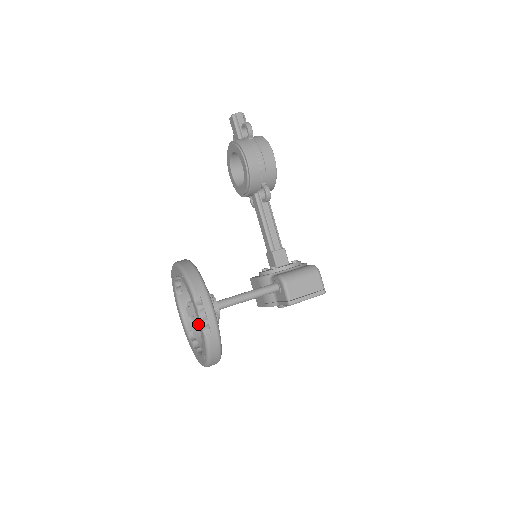
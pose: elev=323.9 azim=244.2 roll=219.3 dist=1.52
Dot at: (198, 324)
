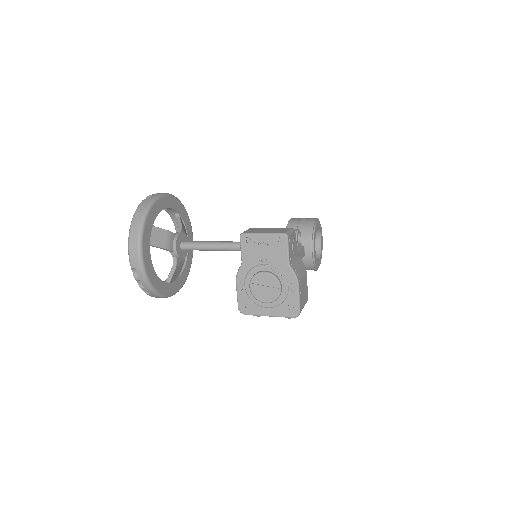
Dot at: (167, 283)
